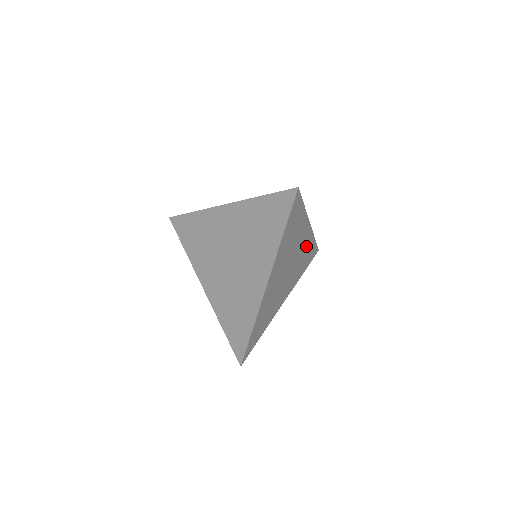
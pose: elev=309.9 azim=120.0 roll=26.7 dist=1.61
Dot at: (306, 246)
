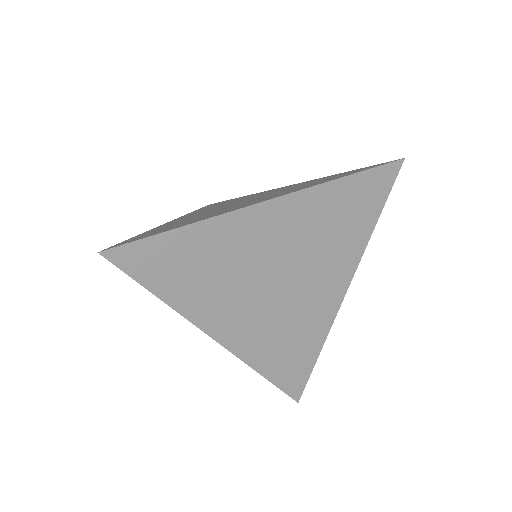
Dot at: (312, 322)
